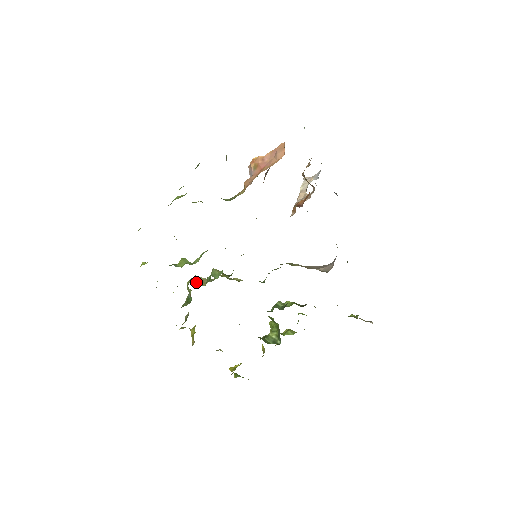
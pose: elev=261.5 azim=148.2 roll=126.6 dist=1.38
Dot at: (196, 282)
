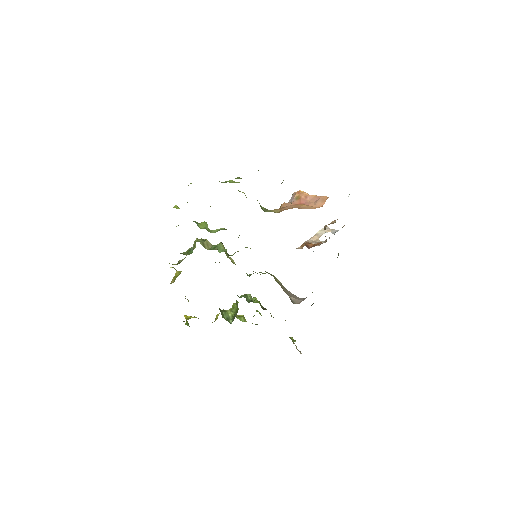
Dot at: (203, 242)
